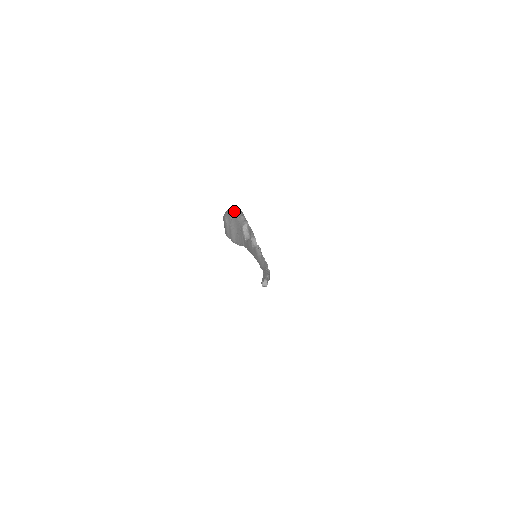
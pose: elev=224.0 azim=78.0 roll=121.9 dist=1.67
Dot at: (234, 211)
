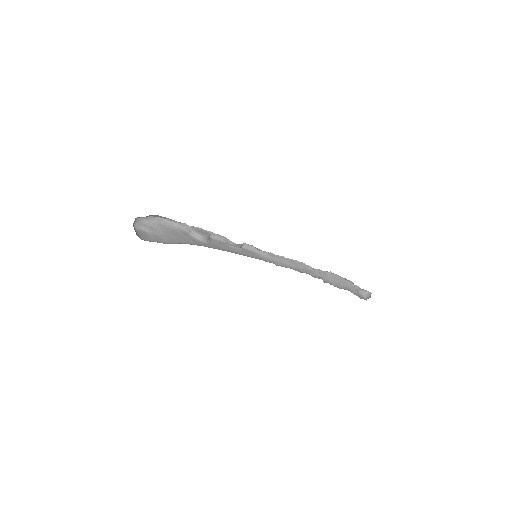
Dot at: (154, 221)
